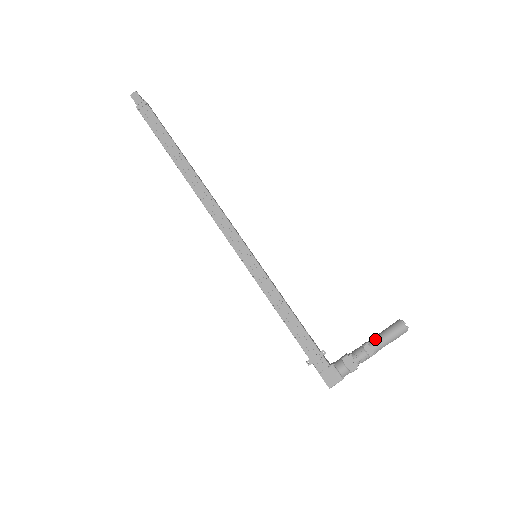
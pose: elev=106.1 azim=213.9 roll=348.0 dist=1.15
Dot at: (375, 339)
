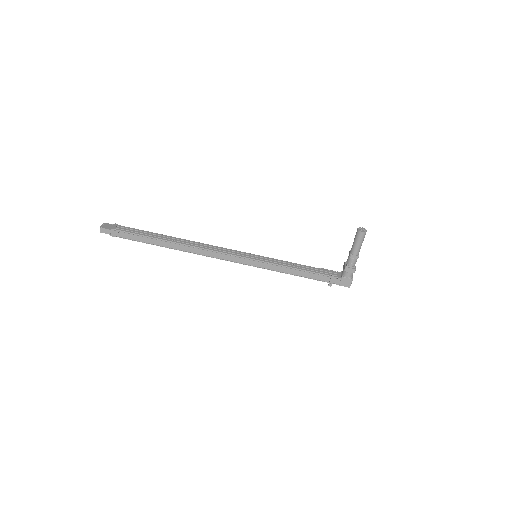
Dot at: (353, 249)
